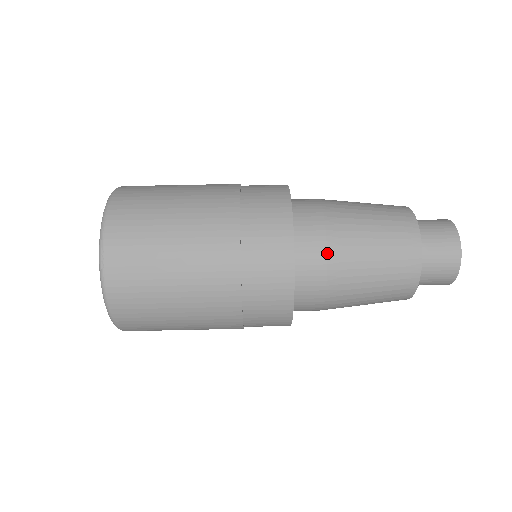
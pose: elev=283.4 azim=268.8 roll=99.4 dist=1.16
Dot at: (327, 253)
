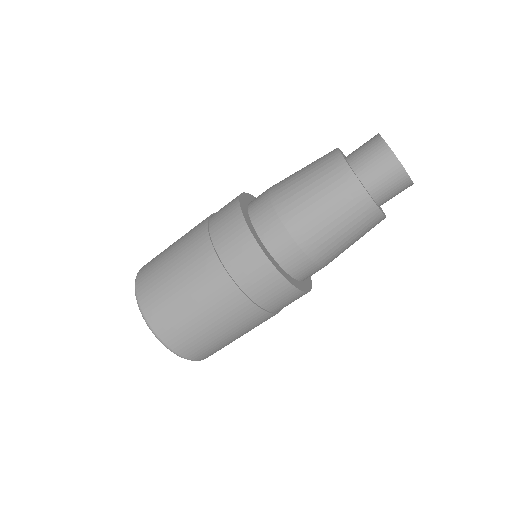
Dot at: (298, 245)
